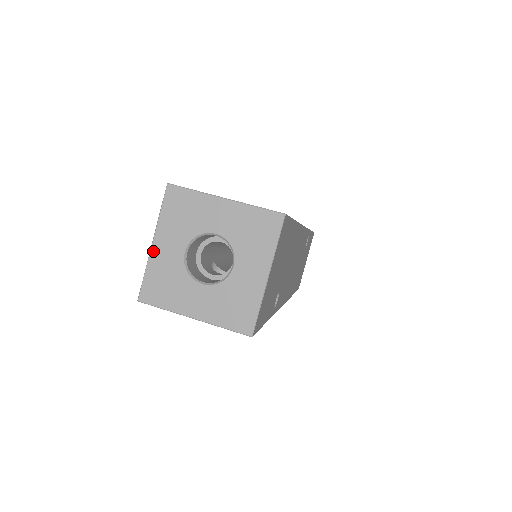
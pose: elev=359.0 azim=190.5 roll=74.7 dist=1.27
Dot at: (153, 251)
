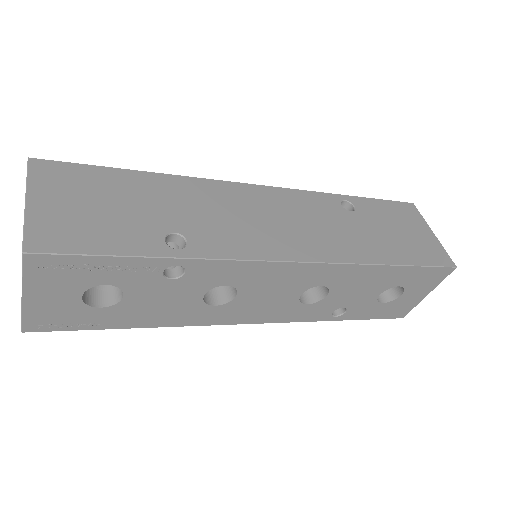
Dot at: occluded
